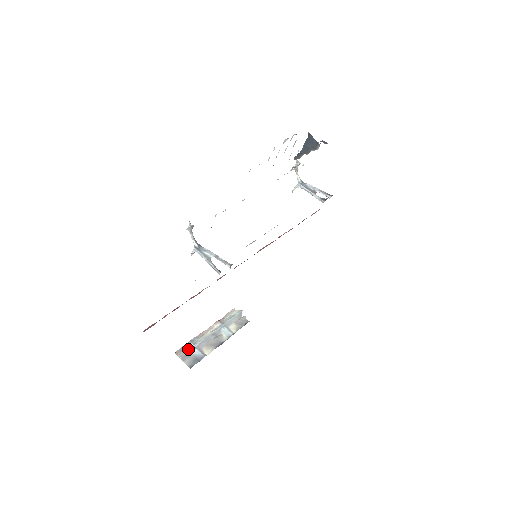
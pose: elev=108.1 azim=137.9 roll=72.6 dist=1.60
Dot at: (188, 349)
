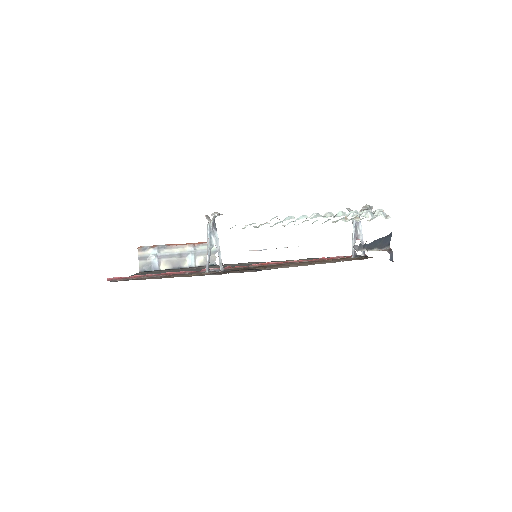
Dot at: (151, 253)
